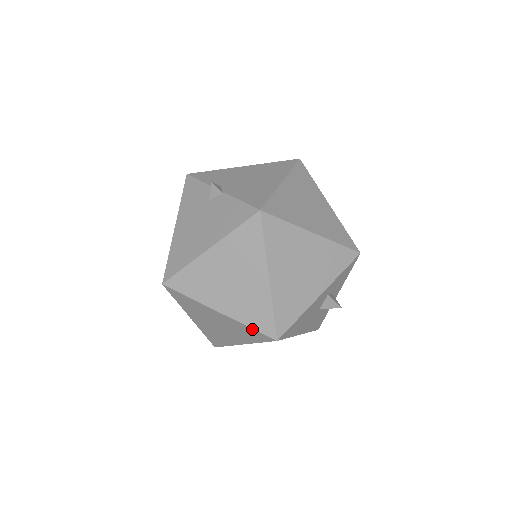
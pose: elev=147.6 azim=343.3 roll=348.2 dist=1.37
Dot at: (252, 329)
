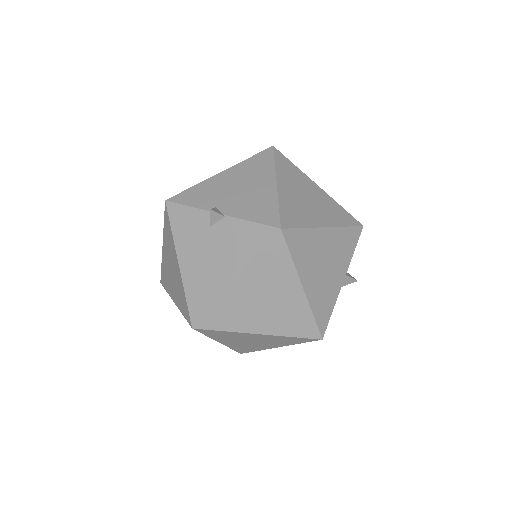
Dot at: (296, 338)
